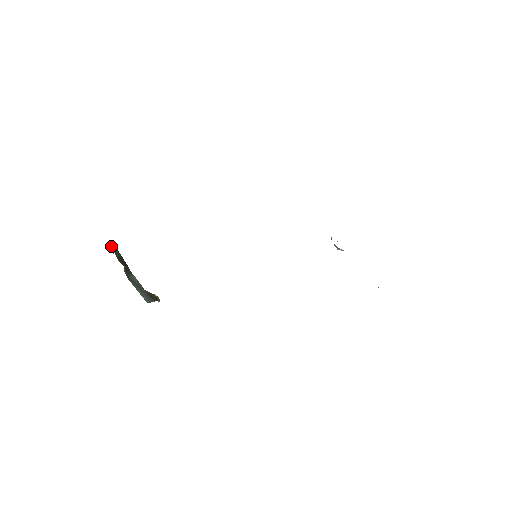
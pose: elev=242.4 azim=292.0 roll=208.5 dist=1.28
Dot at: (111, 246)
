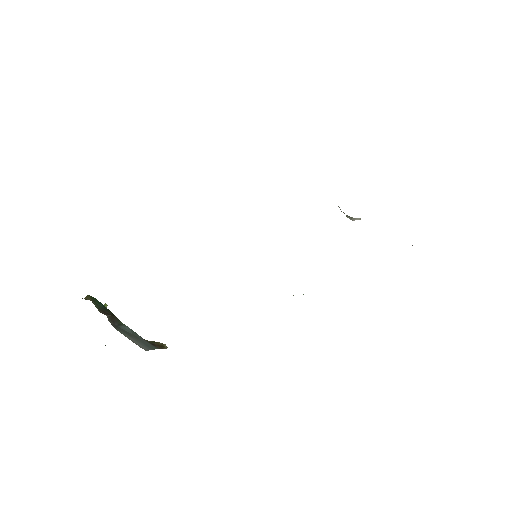
Dot at: (88, 298)
